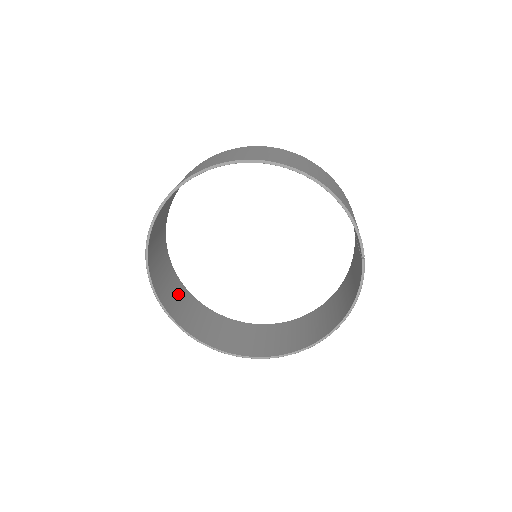
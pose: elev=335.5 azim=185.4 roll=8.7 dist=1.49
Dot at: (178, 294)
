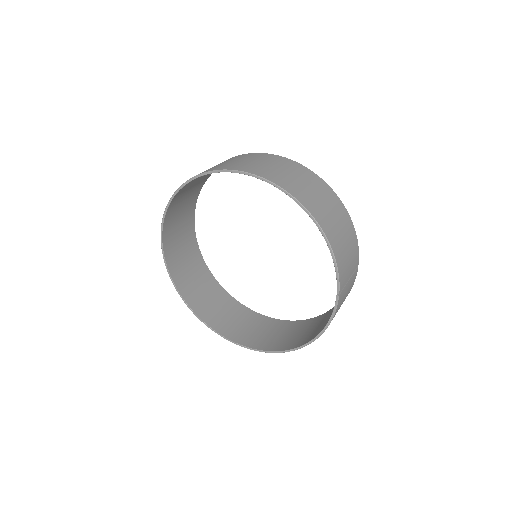
Dot at: (192, 264)
